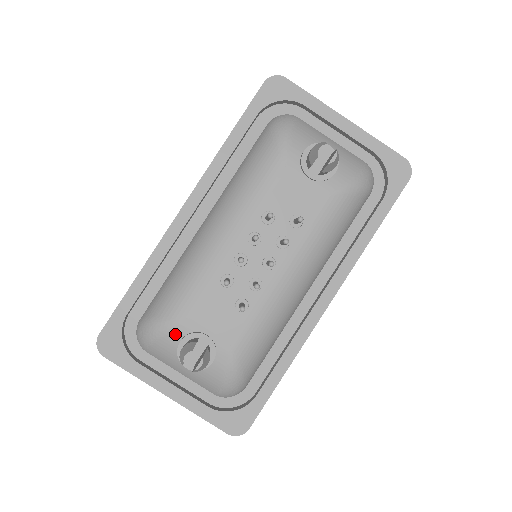
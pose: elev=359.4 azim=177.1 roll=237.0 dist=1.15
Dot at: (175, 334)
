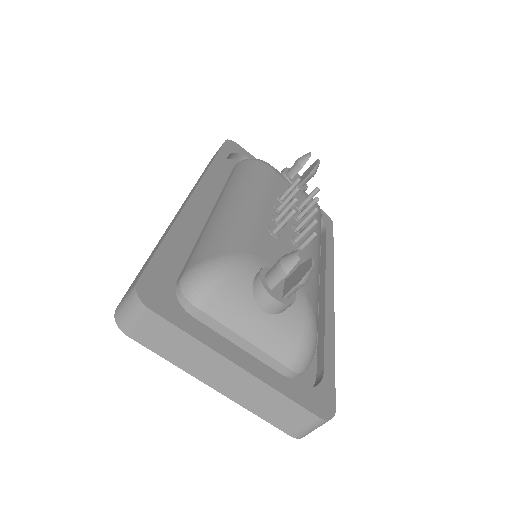
Dot at: (248, 269)
